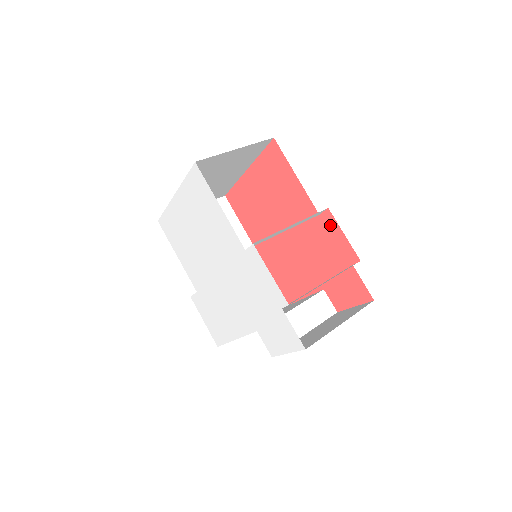
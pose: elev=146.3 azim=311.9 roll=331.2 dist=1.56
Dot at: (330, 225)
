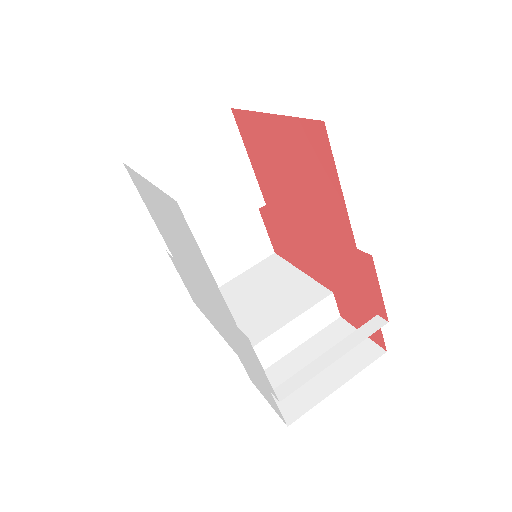
Dot at: (366, 268)
